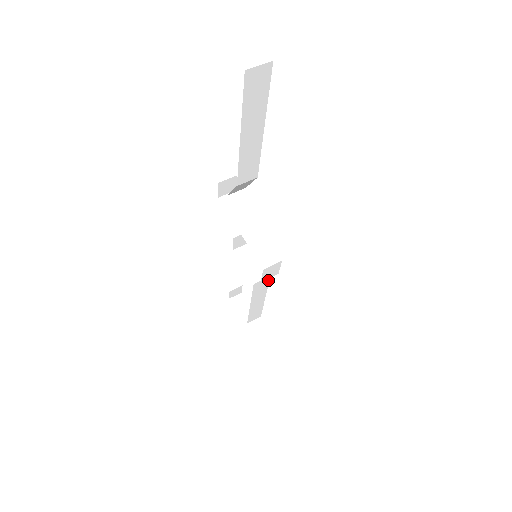
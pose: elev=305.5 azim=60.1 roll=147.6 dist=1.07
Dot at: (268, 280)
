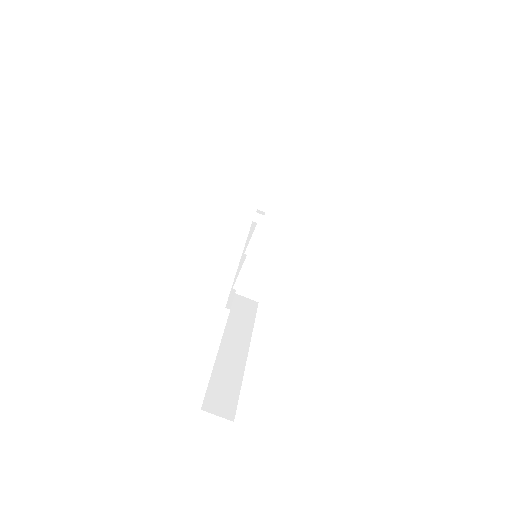
Dot at: occluded
